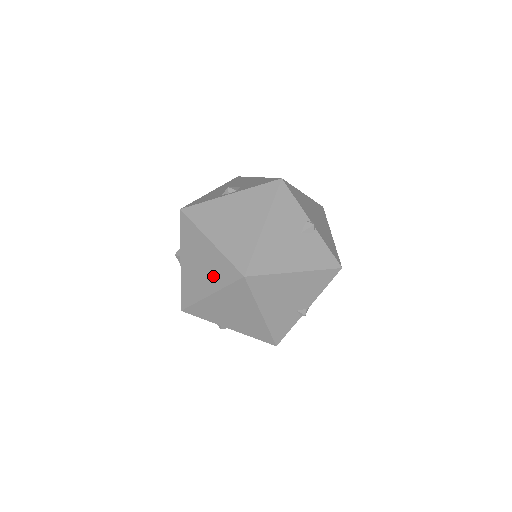
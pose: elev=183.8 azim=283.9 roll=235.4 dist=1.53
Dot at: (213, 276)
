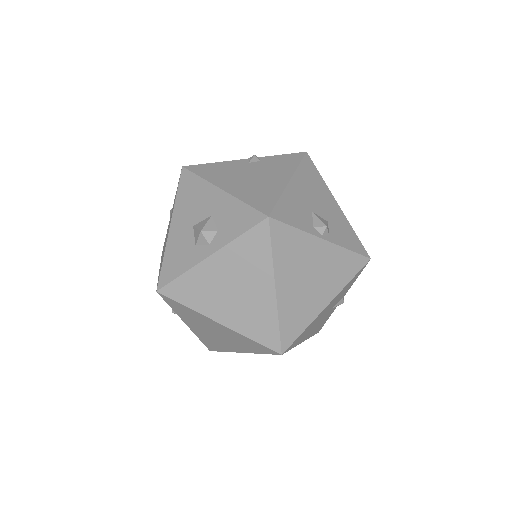
Dot at: (243, 316)
